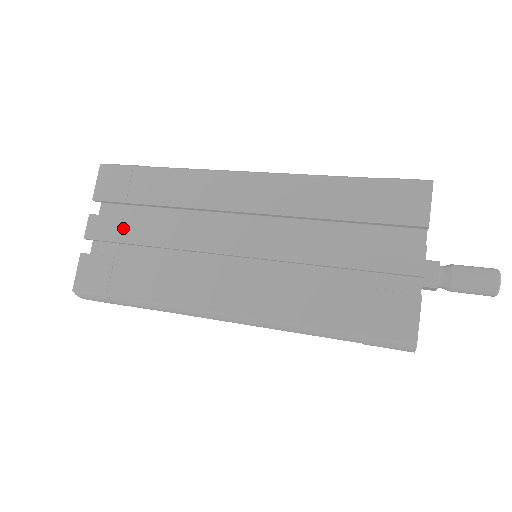
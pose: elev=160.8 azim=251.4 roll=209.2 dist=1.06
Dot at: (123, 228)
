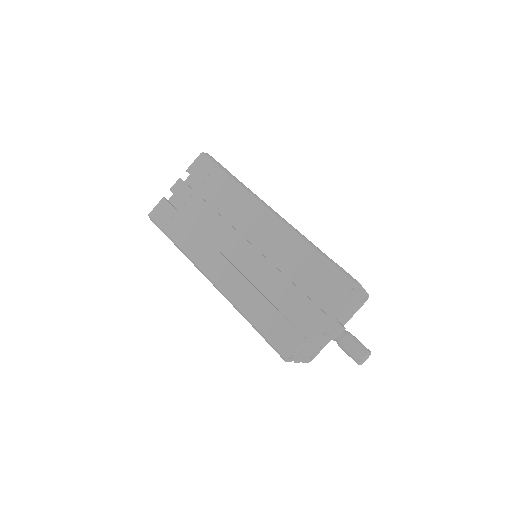
Dot at: (191, 198)
